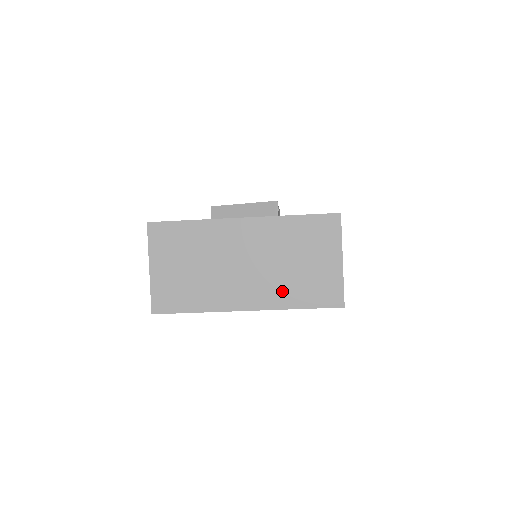
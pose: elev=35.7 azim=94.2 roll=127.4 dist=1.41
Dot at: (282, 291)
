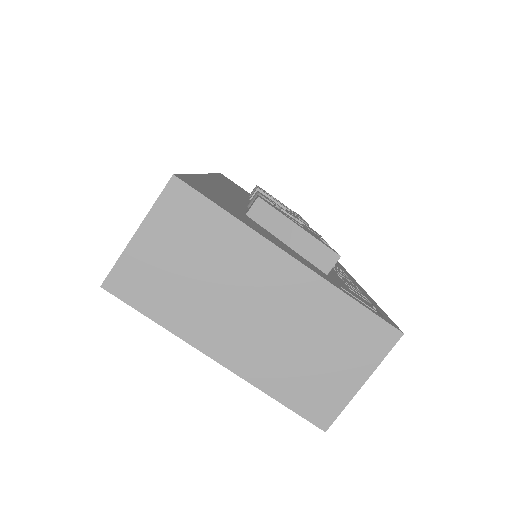
Dot at: (273, 369)
